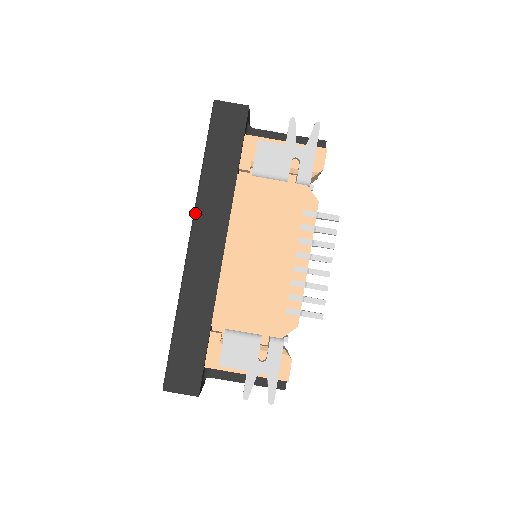
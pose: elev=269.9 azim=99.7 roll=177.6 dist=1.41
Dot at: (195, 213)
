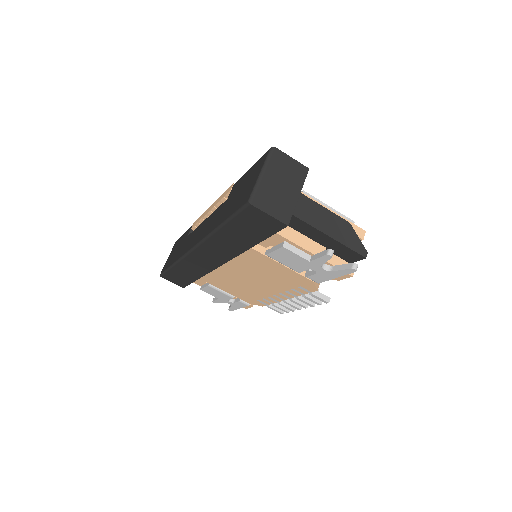
Dot at: (202, 243)
